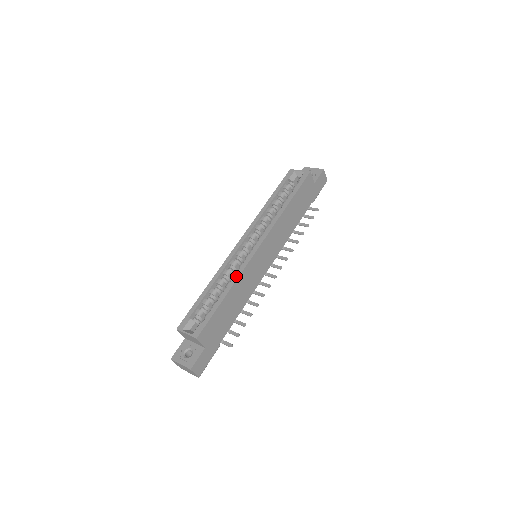
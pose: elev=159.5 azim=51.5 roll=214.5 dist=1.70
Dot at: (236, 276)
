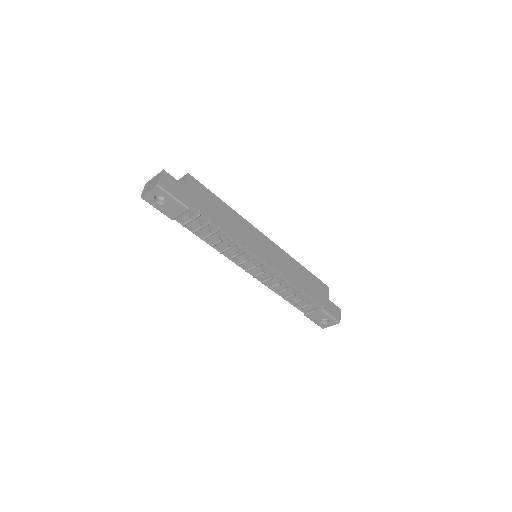
Dot at: (239, 217)
